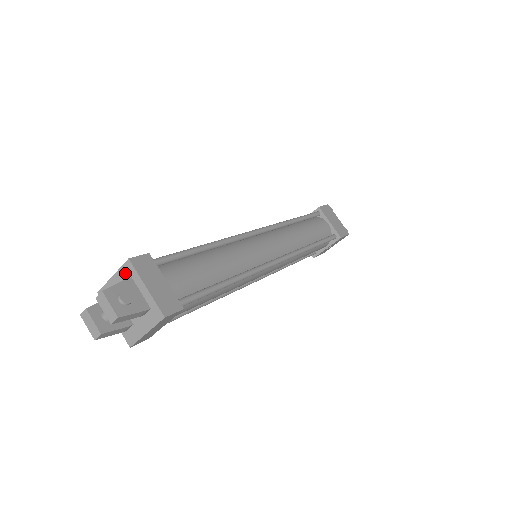
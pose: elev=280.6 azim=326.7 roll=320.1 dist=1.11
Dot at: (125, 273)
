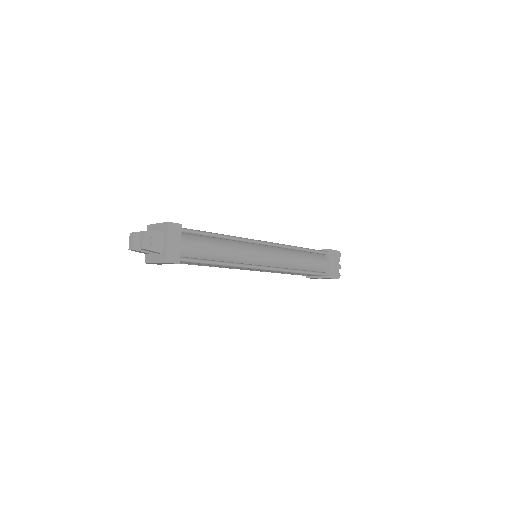
Dot at: (163, 227)
